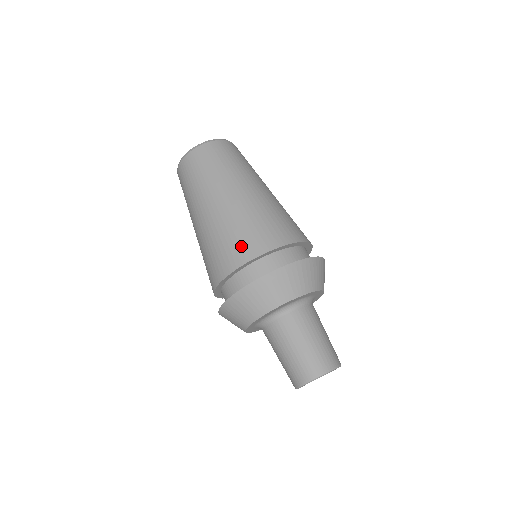
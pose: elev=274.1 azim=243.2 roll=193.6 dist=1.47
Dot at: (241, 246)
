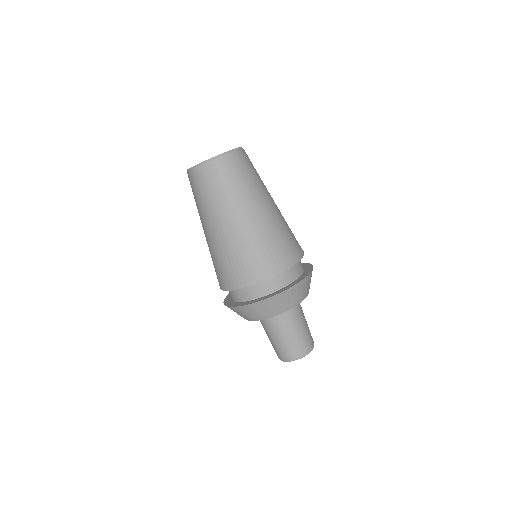
Dot at: (235, 274)
